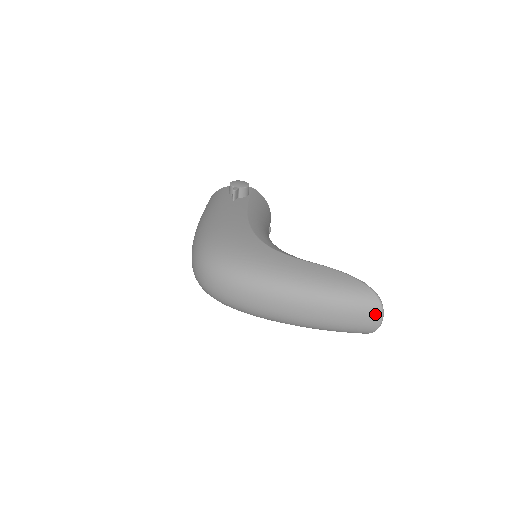
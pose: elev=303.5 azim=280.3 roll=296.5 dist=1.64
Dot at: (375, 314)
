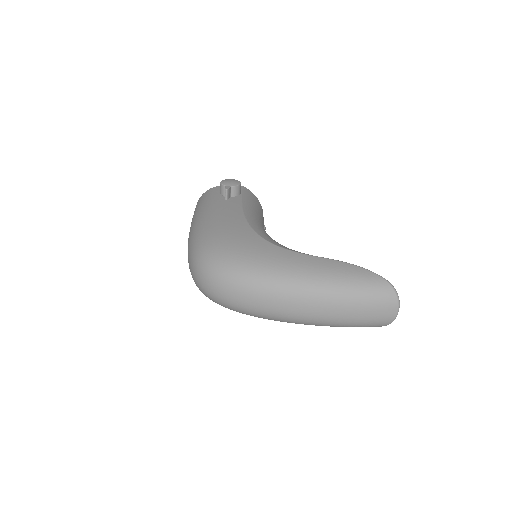
Dot at: (391, 305)
